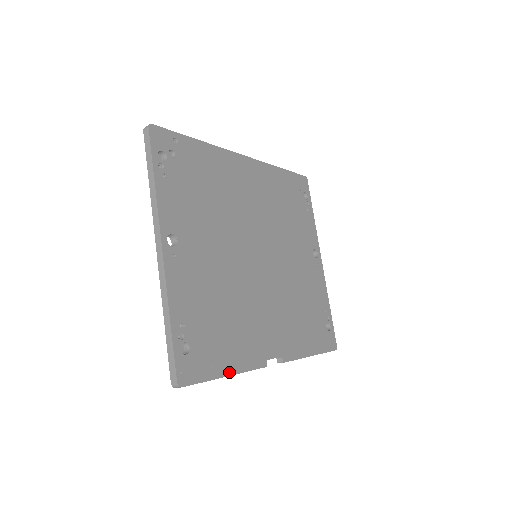
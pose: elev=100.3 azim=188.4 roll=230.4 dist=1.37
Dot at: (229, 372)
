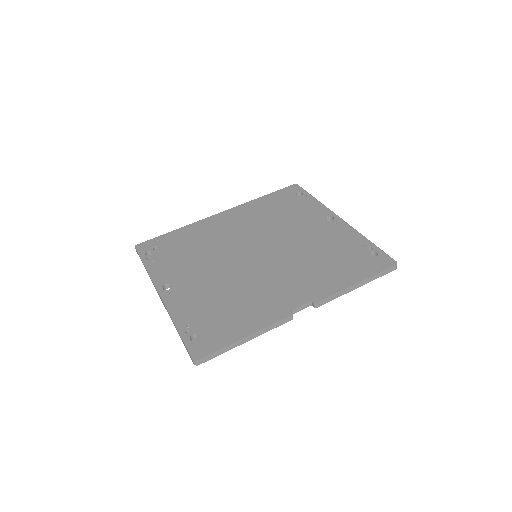
Dot at: (246, 334)
